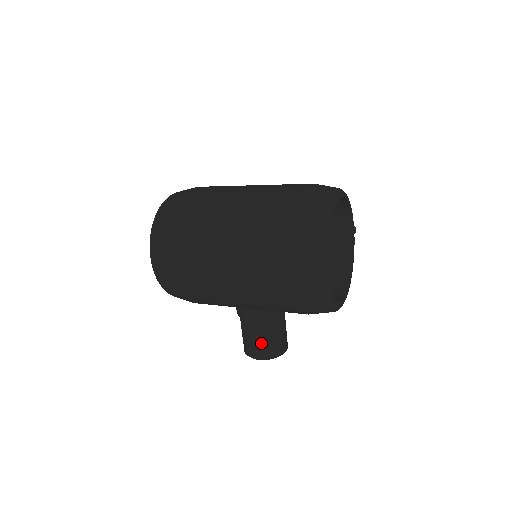
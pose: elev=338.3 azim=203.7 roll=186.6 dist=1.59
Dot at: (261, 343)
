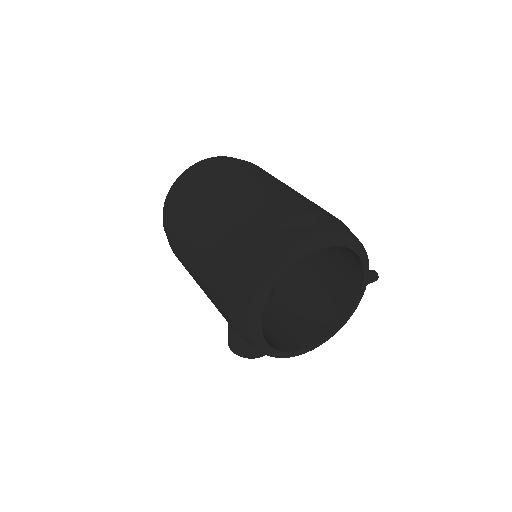
Dot at: (234, 338)
